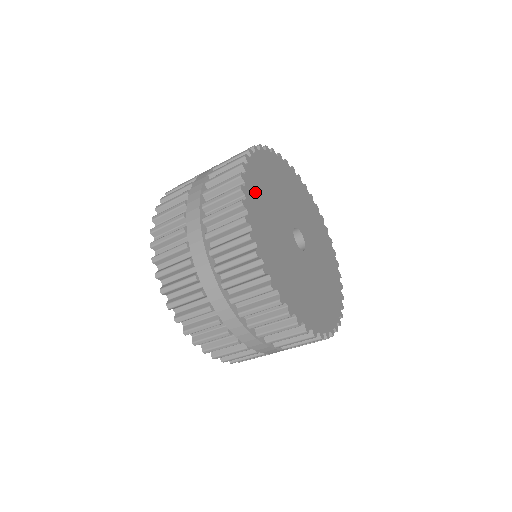
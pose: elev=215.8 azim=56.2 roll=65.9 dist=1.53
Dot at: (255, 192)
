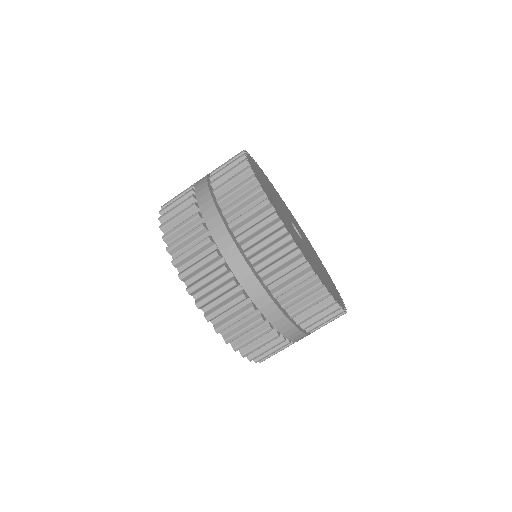
Dot at: (277, 210)
